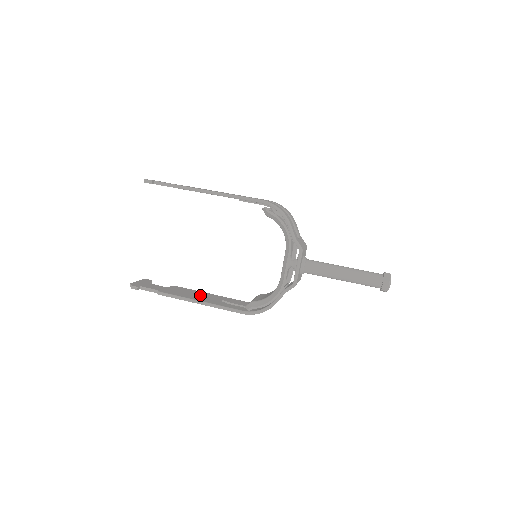
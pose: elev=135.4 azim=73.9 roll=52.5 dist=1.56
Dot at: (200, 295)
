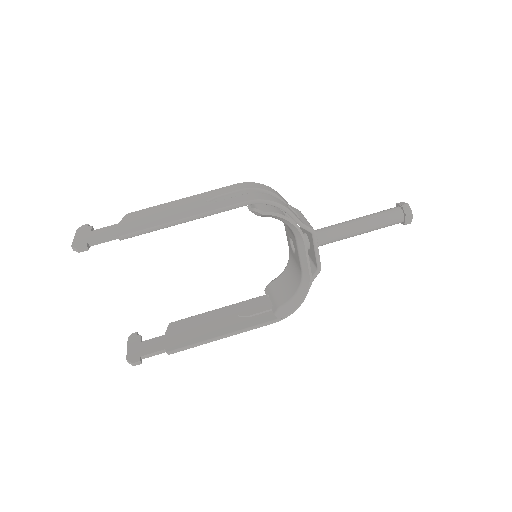
Dot at: (209, 323)
